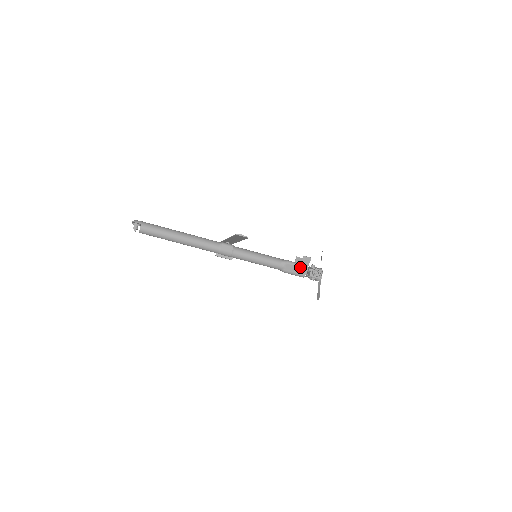
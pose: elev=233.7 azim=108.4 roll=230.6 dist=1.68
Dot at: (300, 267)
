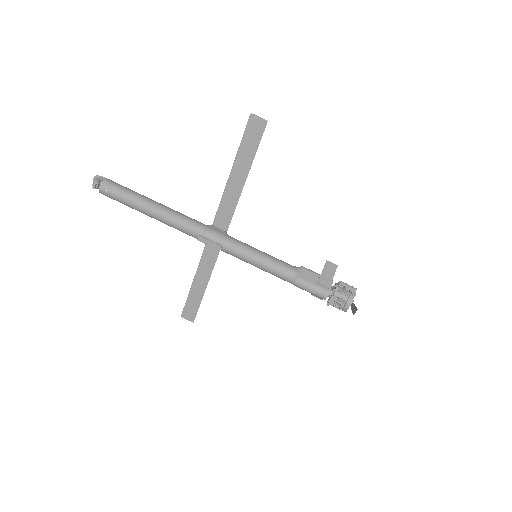
Dot at: (322, 275)
